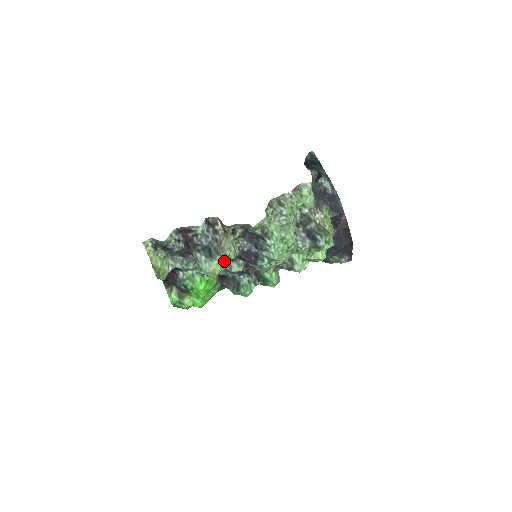
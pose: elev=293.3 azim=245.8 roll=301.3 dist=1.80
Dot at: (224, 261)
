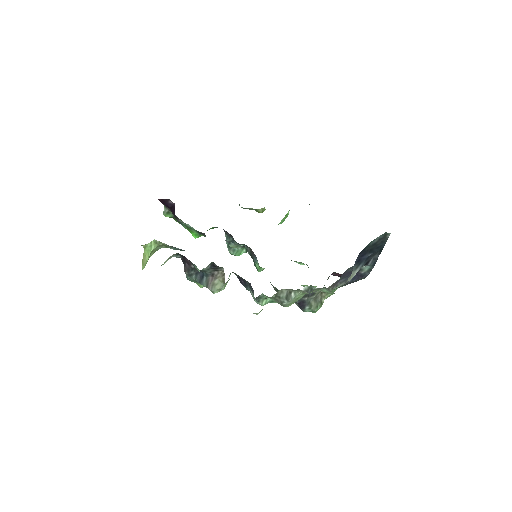
Dot at: occluded
